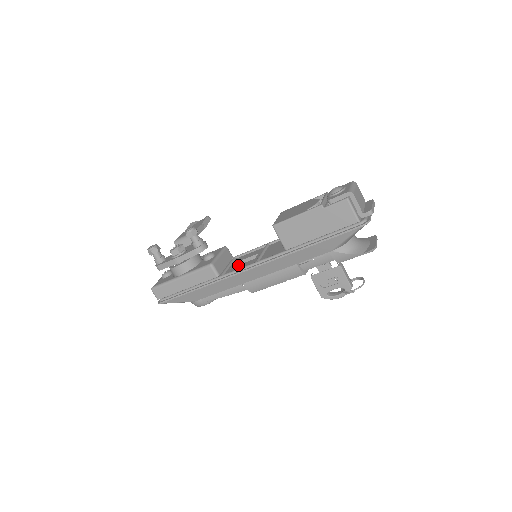
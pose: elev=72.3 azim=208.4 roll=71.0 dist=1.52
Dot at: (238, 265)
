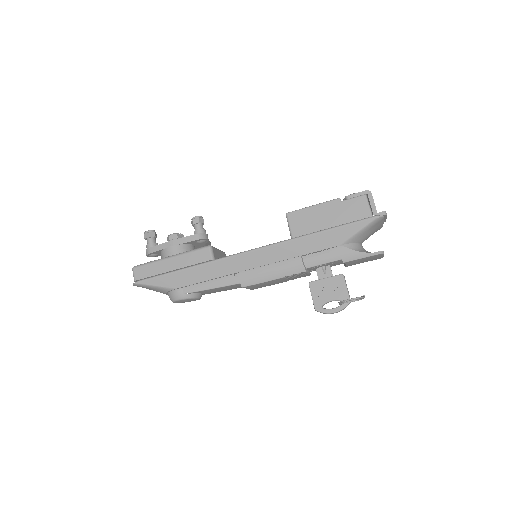
Dot at: occluded
